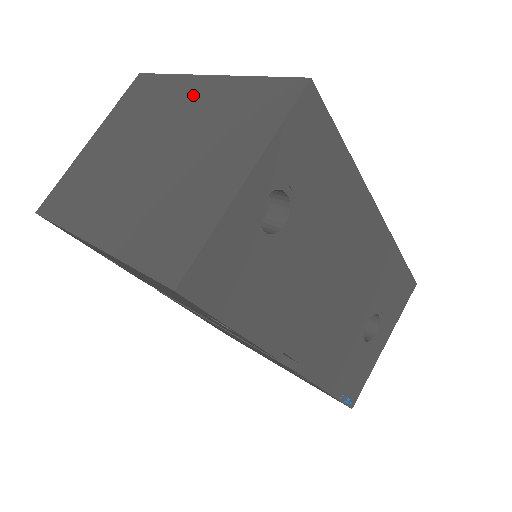
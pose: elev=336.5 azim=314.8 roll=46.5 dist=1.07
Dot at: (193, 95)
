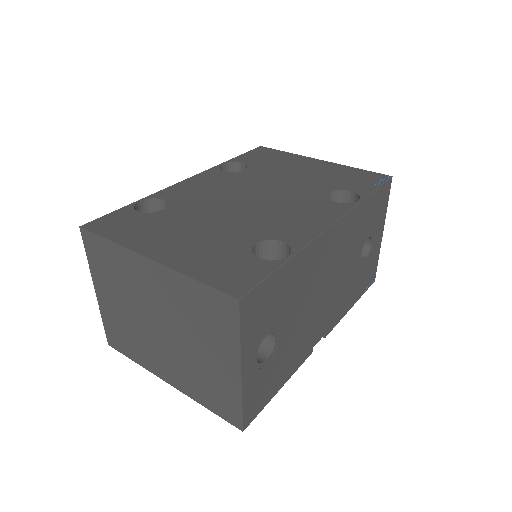
Dot at: (150, 277)
